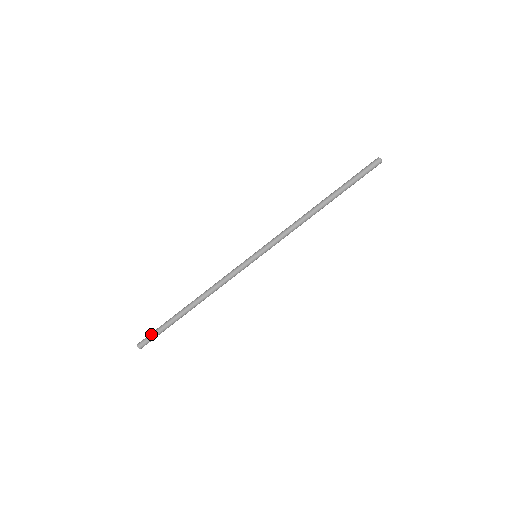
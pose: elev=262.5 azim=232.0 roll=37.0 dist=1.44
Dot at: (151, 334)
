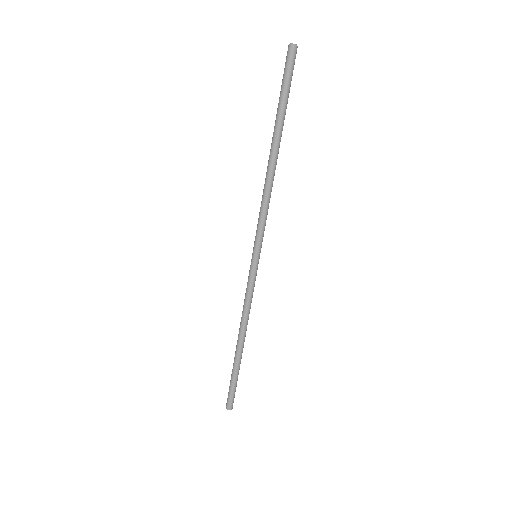
Dot at: (232, 394)
